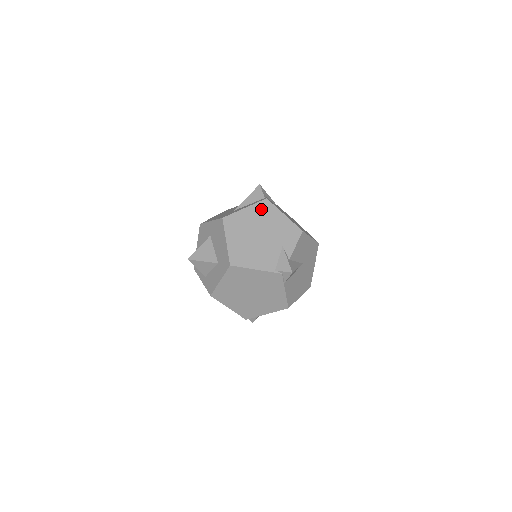
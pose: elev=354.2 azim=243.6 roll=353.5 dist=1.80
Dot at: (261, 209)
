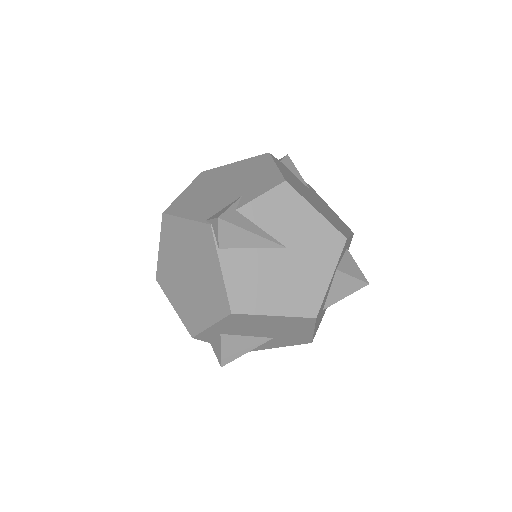
Dot at: (252, 162)
